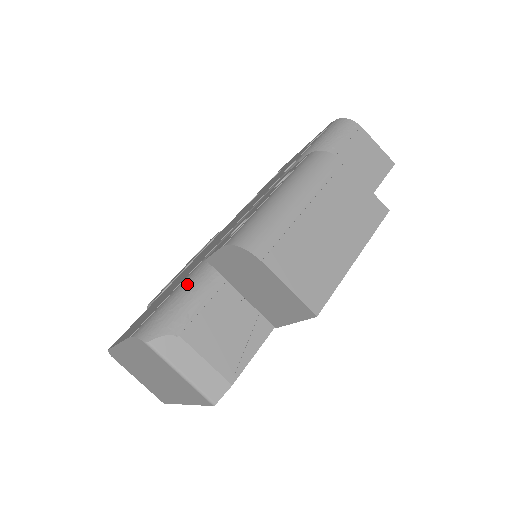
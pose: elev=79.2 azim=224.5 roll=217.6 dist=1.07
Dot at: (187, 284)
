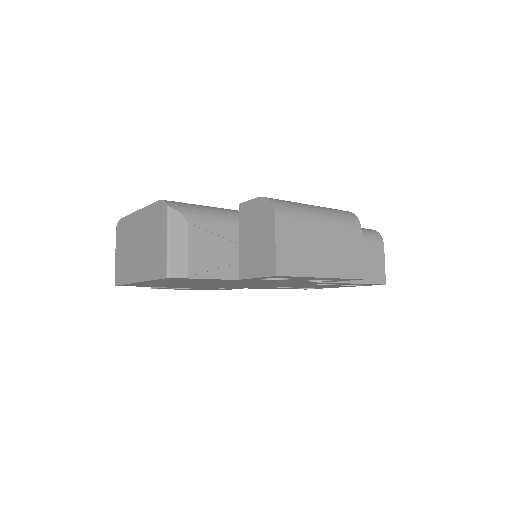
Dot at: (215, 208)
